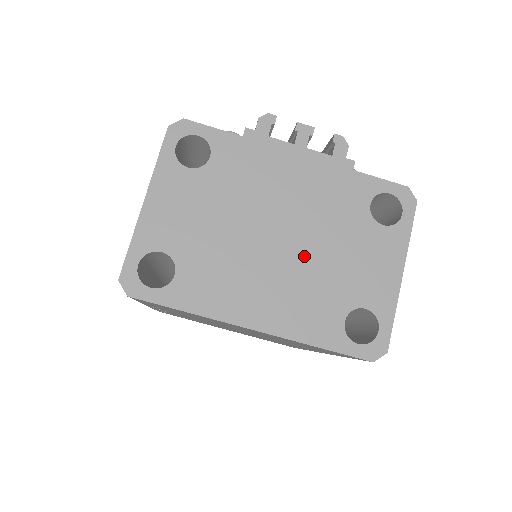
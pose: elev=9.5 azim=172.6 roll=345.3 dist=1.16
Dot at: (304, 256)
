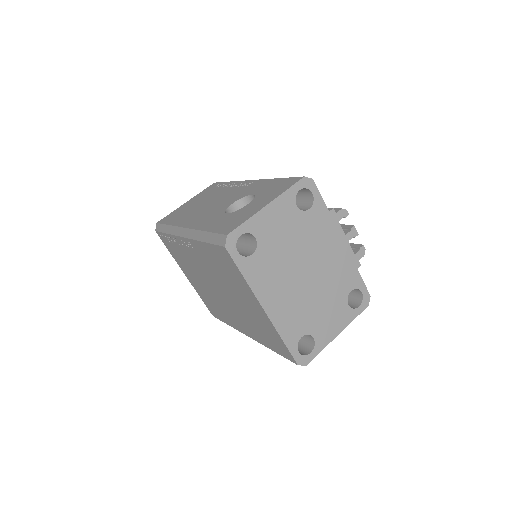
Dot at: (309, 292)
